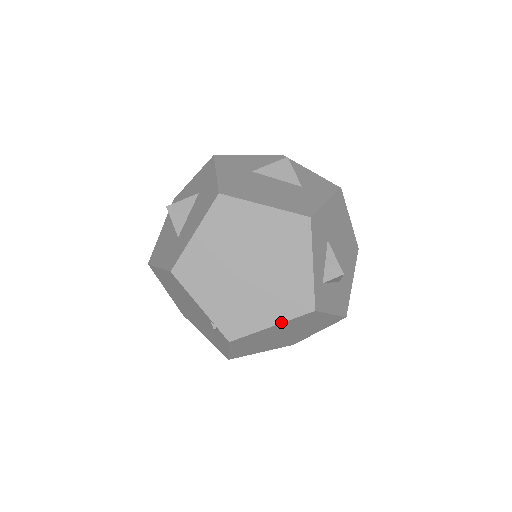
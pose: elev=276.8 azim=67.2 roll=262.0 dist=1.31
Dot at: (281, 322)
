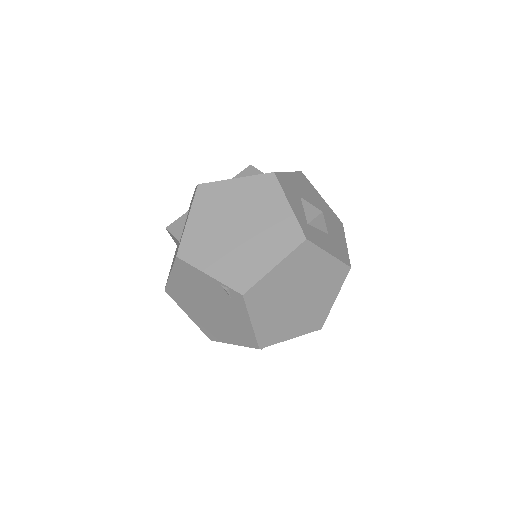
Dot at: (281, 260)
